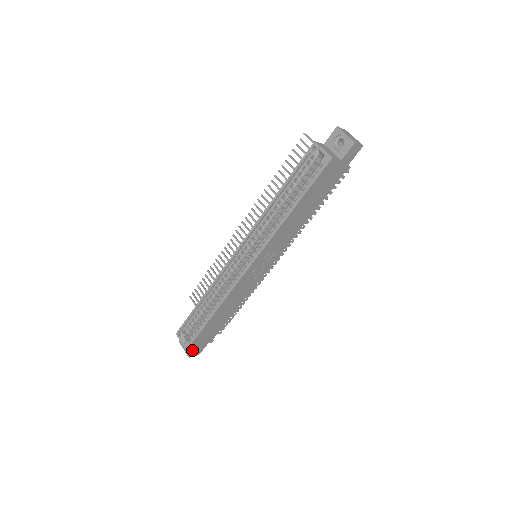
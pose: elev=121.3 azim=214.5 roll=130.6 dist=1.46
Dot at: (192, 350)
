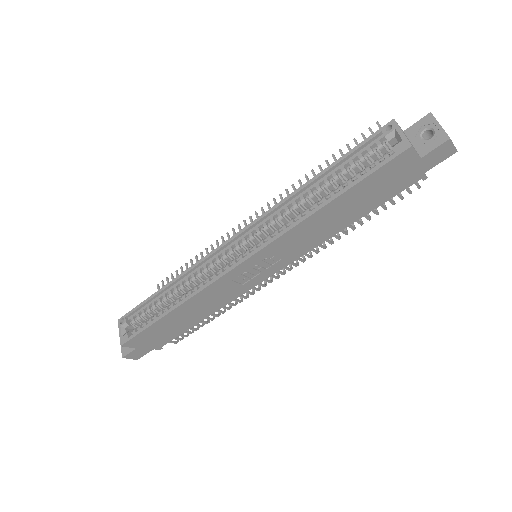
Dot at: (130, 349)
